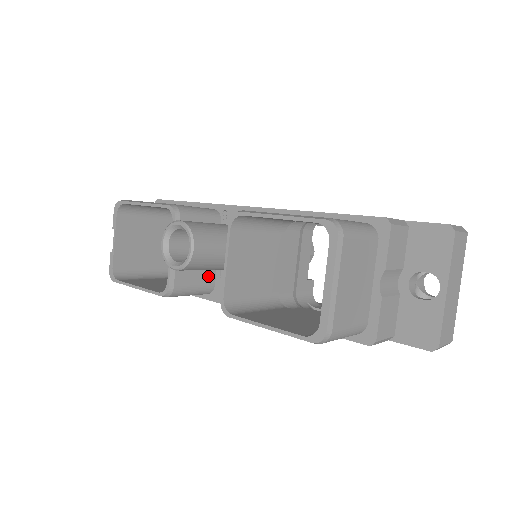
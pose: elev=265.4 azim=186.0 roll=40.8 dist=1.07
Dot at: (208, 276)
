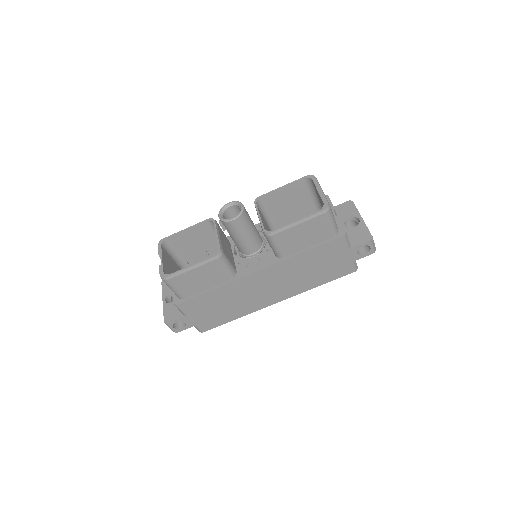
Dot at: (233, 263)
